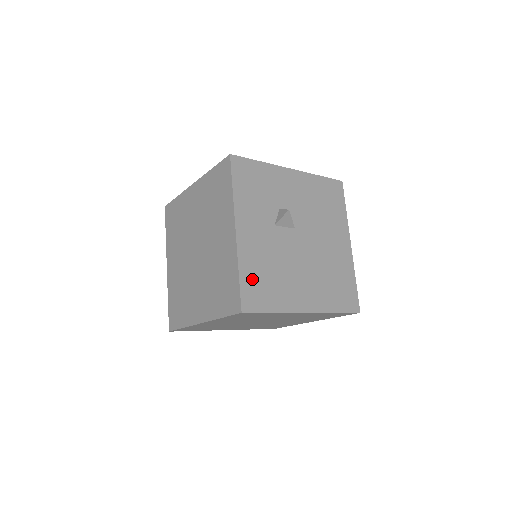
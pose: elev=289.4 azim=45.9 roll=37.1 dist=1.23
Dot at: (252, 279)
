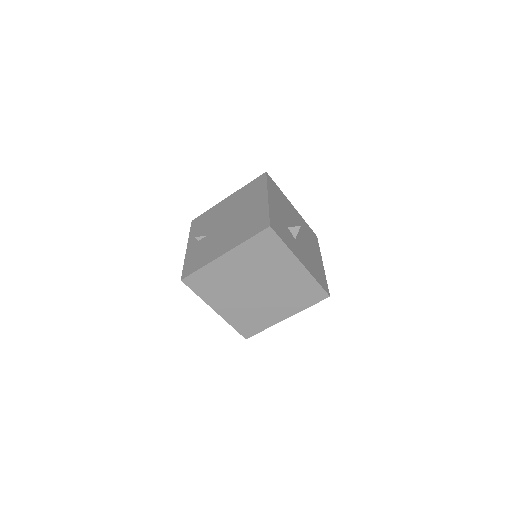
Dot at: (318, 277)
